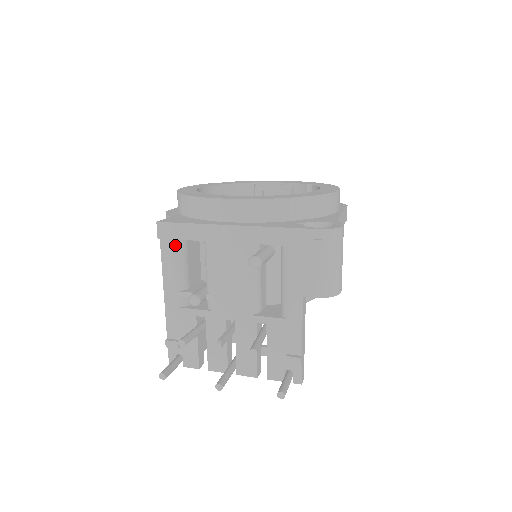
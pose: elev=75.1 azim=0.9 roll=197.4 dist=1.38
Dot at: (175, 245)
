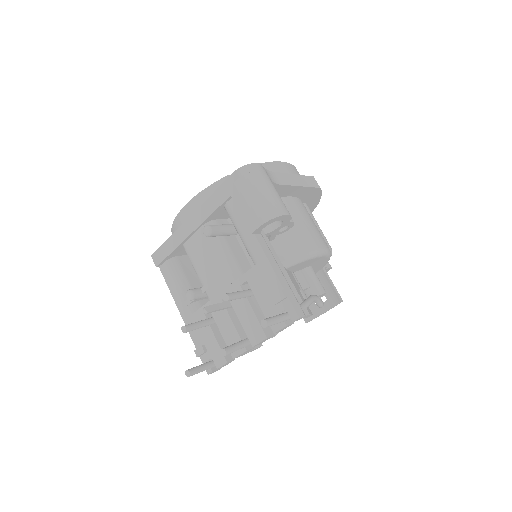
Dot at: (169, 265)
